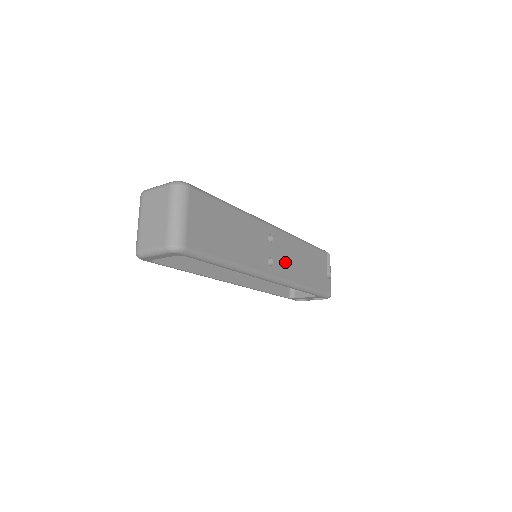
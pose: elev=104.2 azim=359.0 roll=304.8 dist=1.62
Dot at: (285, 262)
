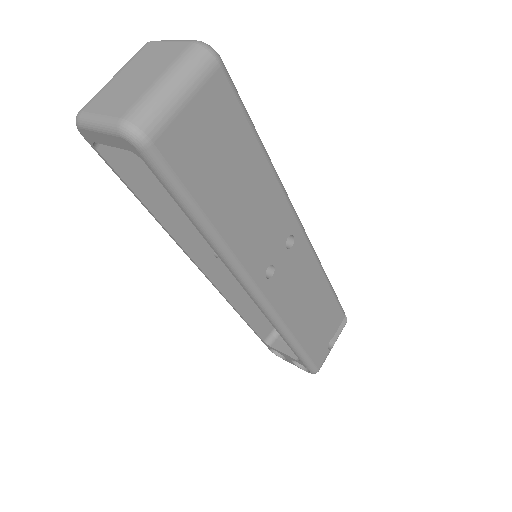
Dot at: (289, 288)
